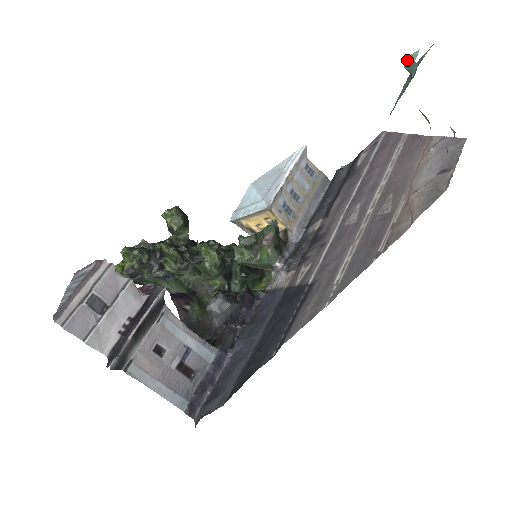
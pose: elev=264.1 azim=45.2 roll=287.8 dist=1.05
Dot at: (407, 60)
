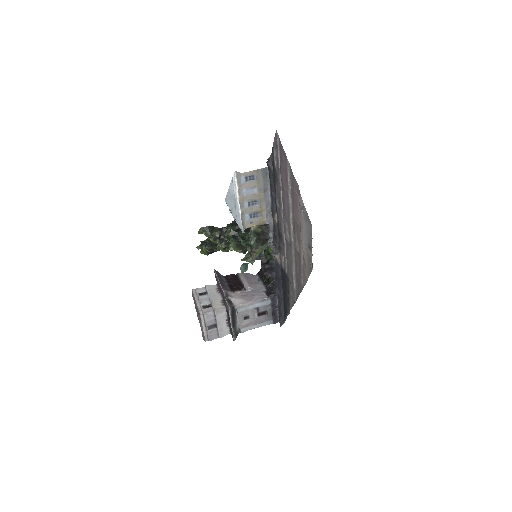
Dot at: (242, 272)
